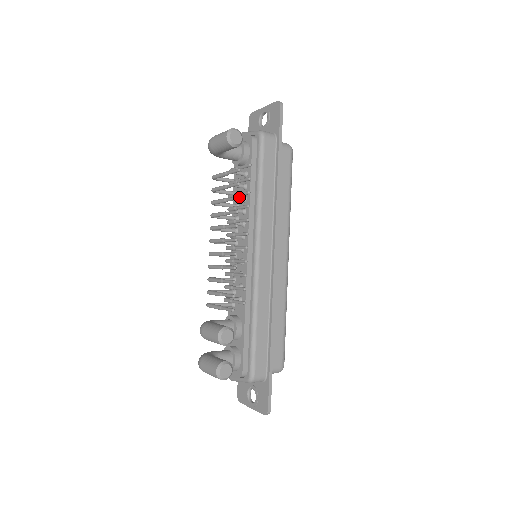
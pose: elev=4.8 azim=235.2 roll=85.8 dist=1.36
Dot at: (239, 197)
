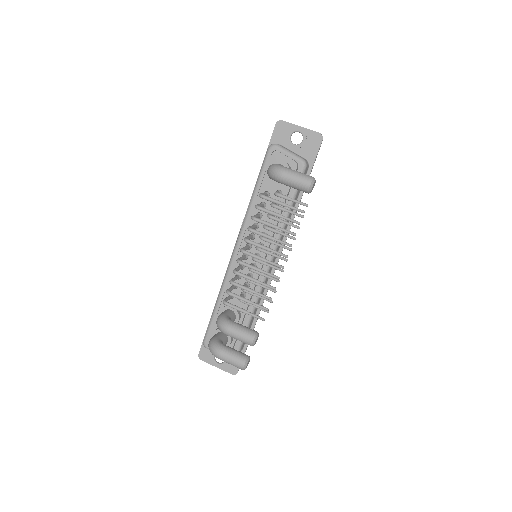
Dot at: occluded
